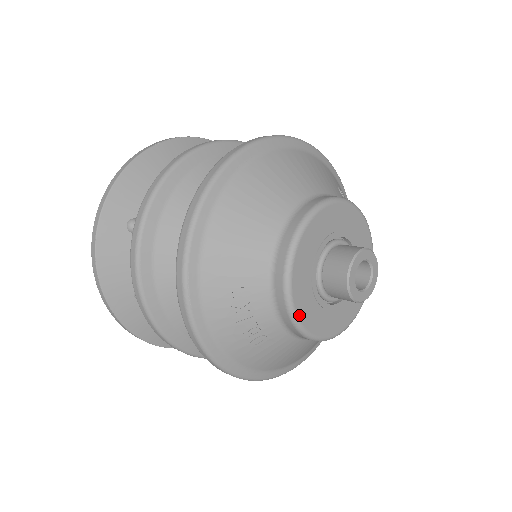
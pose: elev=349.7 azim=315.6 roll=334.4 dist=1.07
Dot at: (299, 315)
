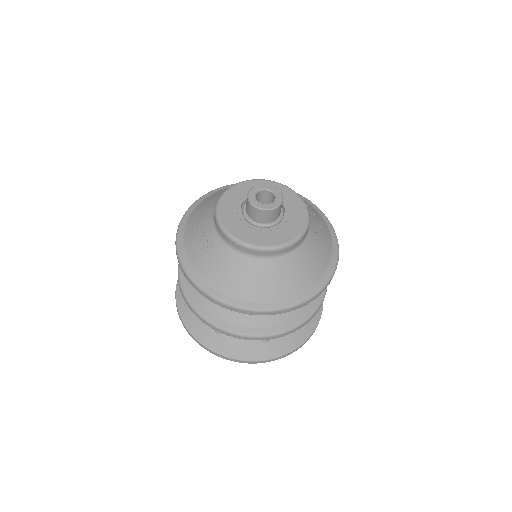
Dot at: (222, 219)
